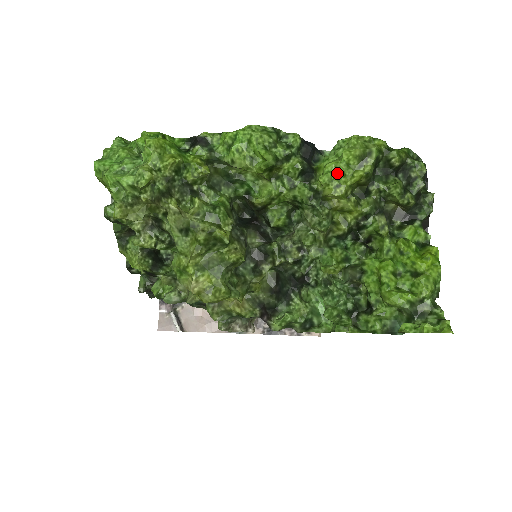
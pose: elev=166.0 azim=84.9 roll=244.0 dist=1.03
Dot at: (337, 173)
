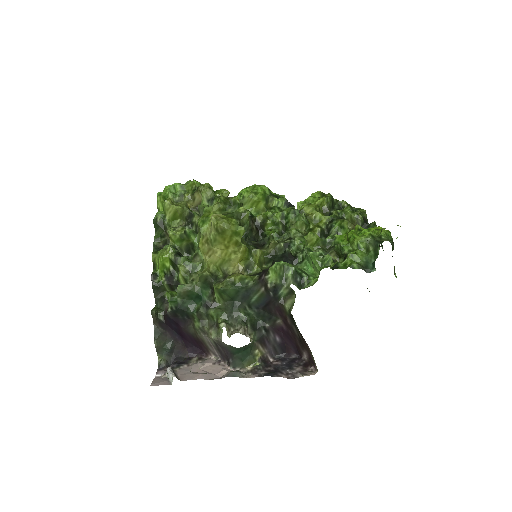
Dot at: (309, 202)
